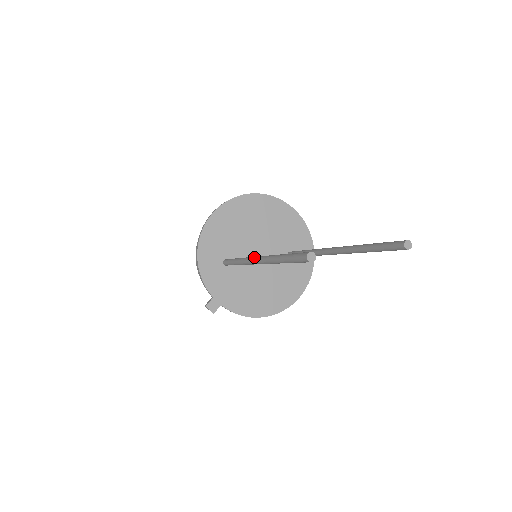
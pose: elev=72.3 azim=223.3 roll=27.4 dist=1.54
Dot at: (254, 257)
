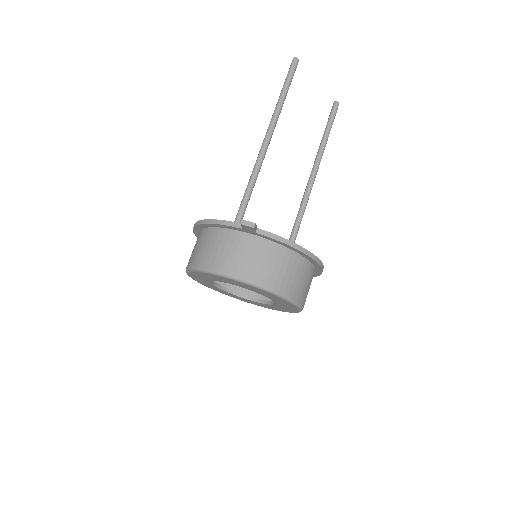
Dot at: (262, 144)
